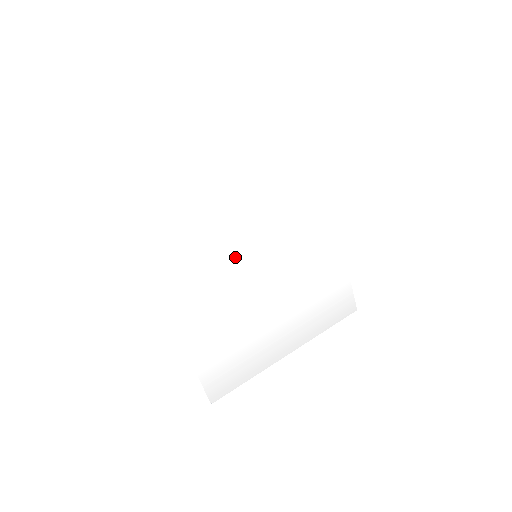
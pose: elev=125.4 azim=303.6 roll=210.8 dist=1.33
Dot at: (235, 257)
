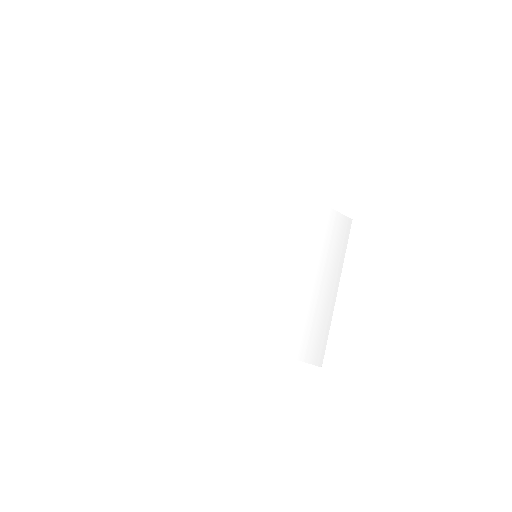
Dot at: (244, 270)
